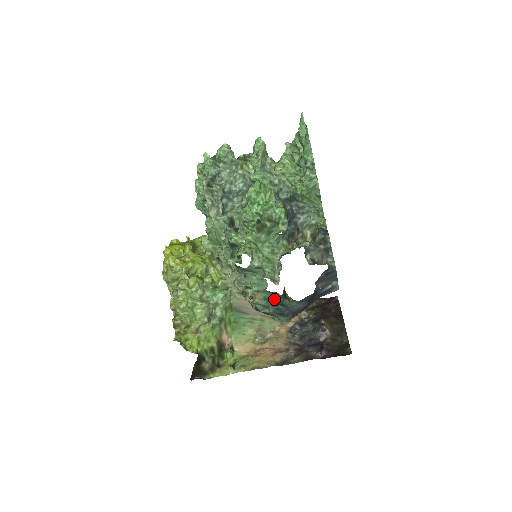
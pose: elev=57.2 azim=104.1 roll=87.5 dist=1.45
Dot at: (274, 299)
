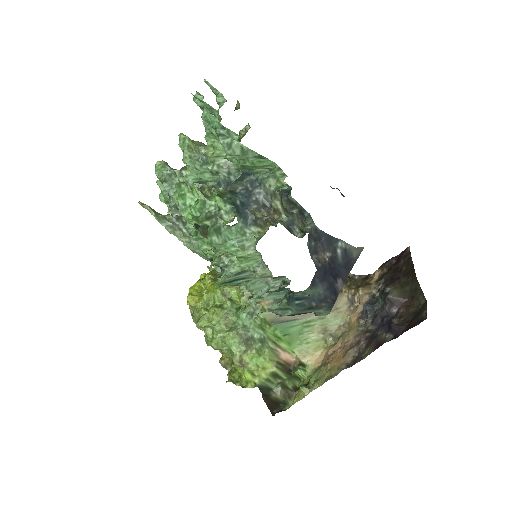
Dot at: (285, 297)
